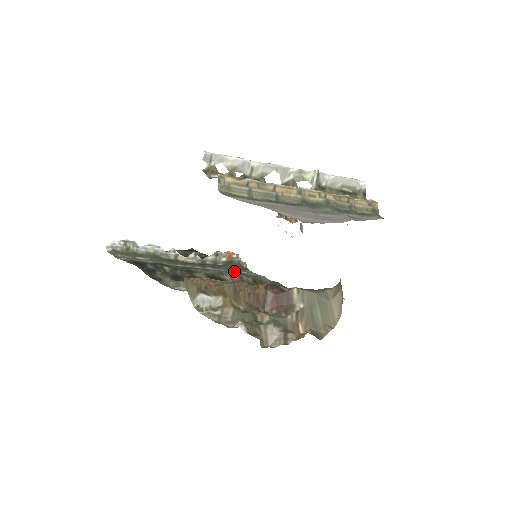
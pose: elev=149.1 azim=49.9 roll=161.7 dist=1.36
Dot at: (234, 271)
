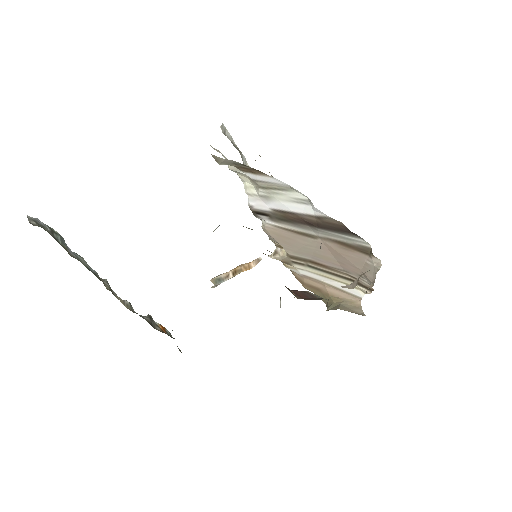
Dot at: occluded
